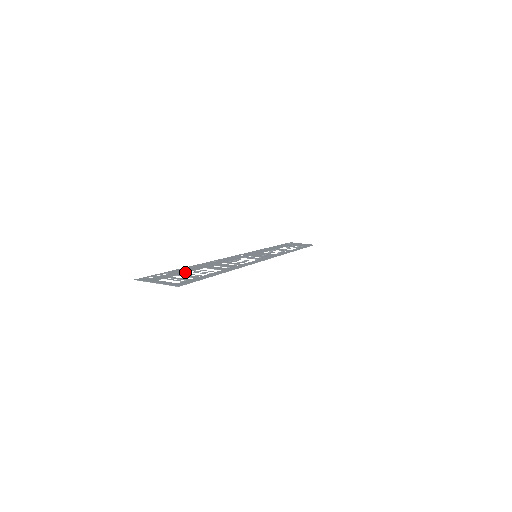
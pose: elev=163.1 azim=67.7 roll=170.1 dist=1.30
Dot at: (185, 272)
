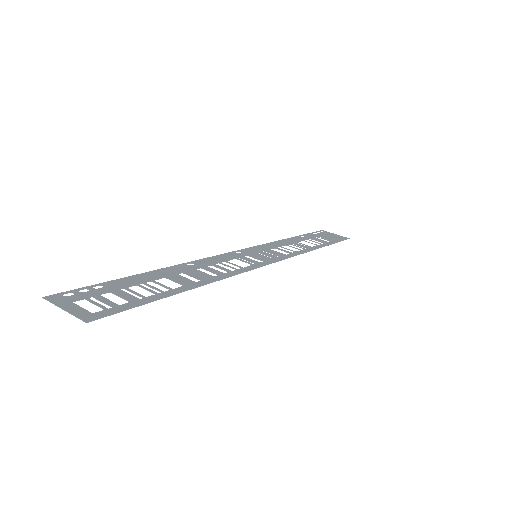
Dot at: (129, 286)
